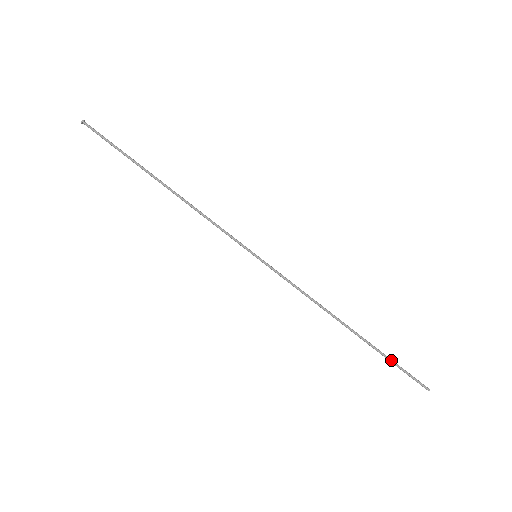
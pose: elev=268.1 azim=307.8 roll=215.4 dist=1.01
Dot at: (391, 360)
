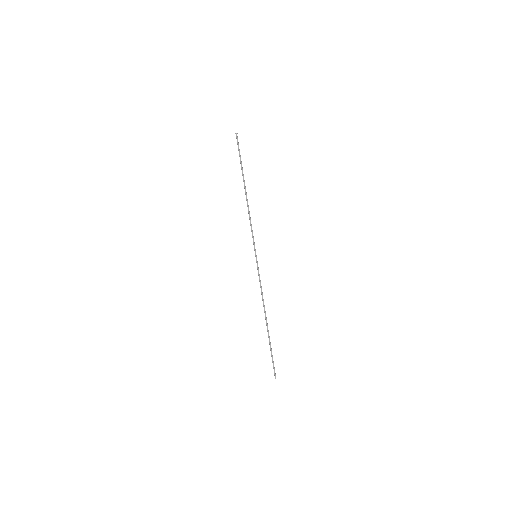
Dot at: (271, 351)
